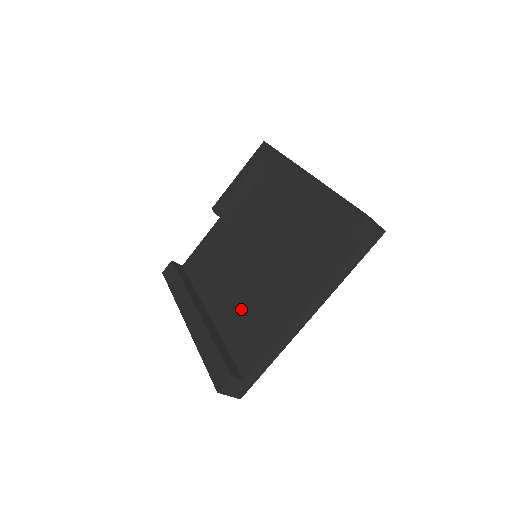
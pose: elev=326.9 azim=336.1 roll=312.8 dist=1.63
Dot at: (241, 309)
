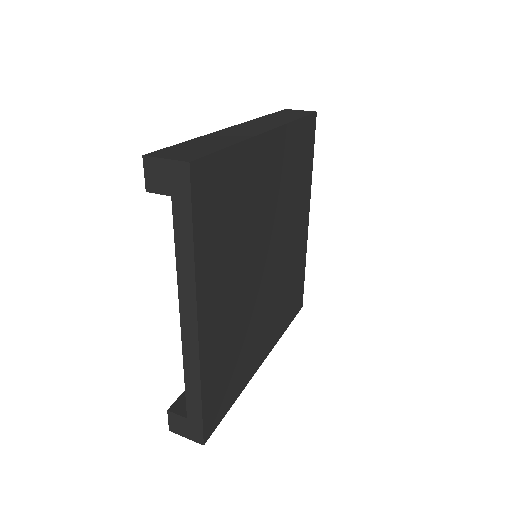
Dot at: occluded
